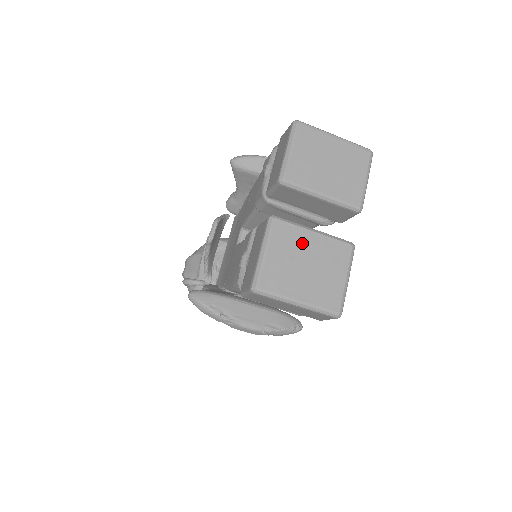
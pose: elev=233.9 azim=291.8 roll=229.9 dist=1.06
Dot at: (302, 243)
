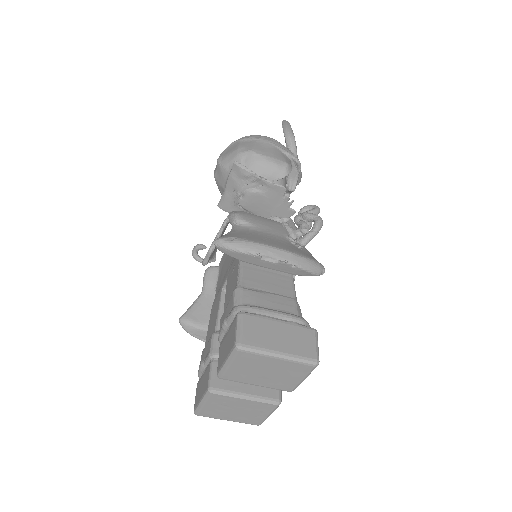
Dot at: (234, 403)
